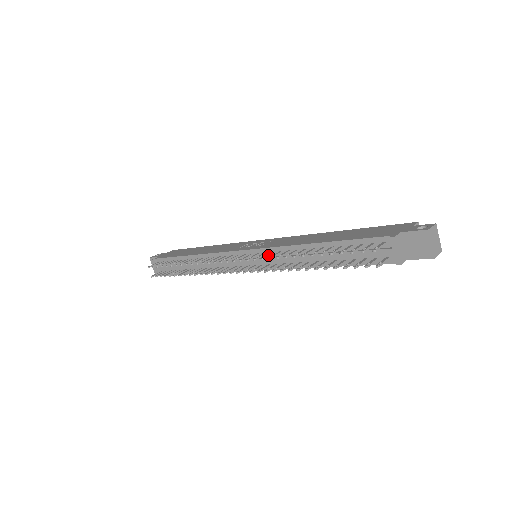
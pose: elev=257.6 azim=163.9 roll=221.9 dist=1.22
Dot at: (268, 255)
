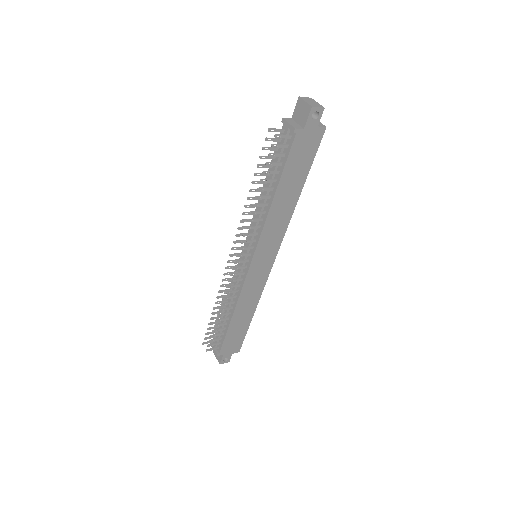
Dot at: (245, 226)
